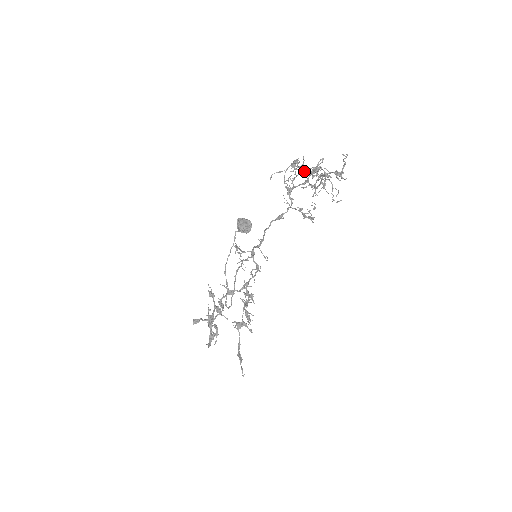
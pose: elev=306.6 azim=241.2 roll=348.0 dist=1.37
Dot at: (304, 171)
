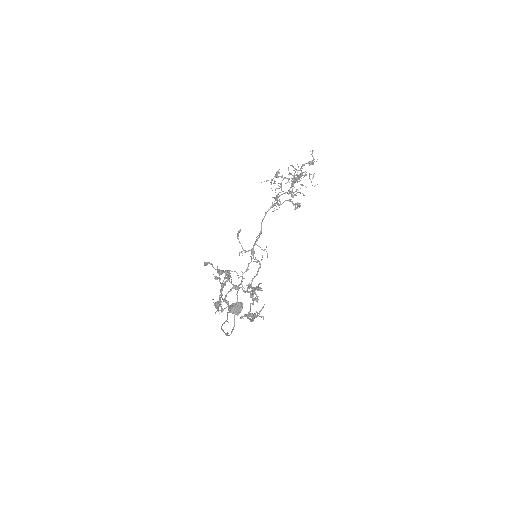
Dot at: (285, 178)
